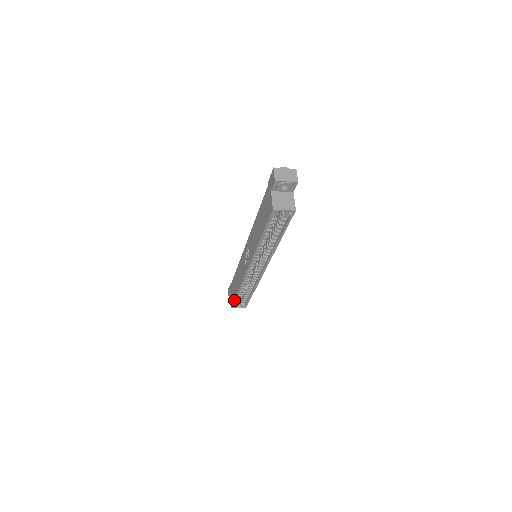
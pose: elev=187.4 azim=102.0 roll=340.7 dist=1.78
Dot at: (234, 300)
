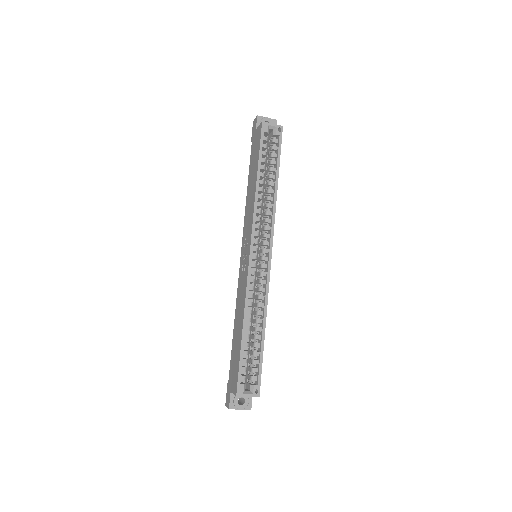
Dot at: (239, 360)
